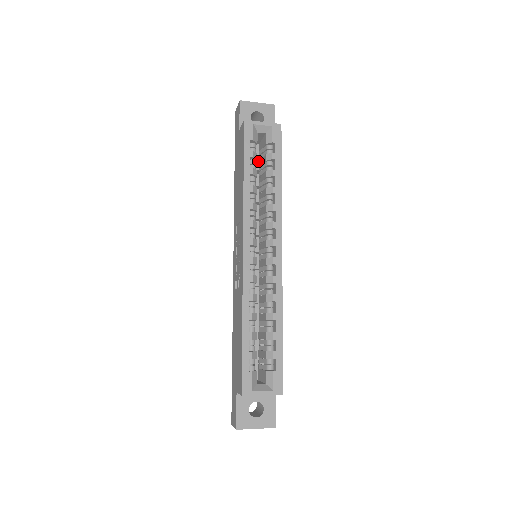
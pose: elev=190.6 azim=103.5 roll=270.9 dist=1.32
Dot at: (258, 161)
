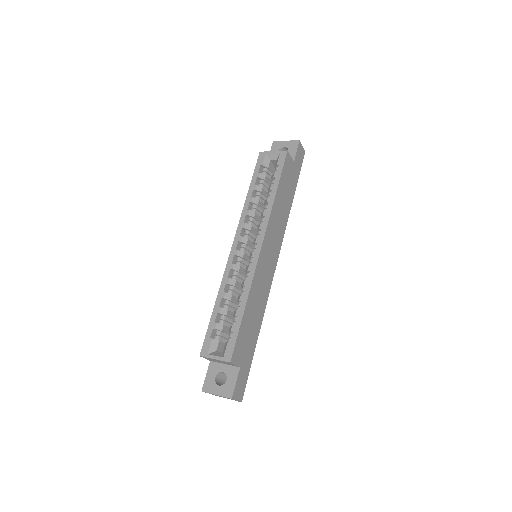
Dot at: occluded
